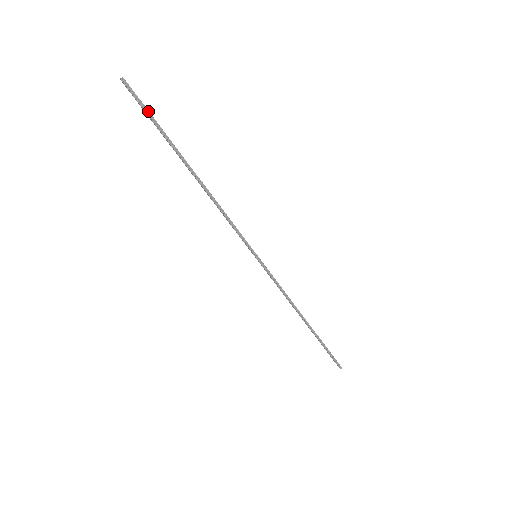
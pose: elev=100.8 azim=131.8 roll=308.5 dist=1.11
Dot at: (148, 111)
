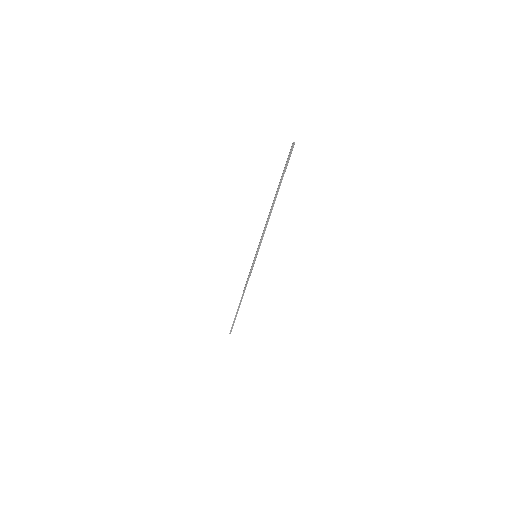
Dot at: occluded
